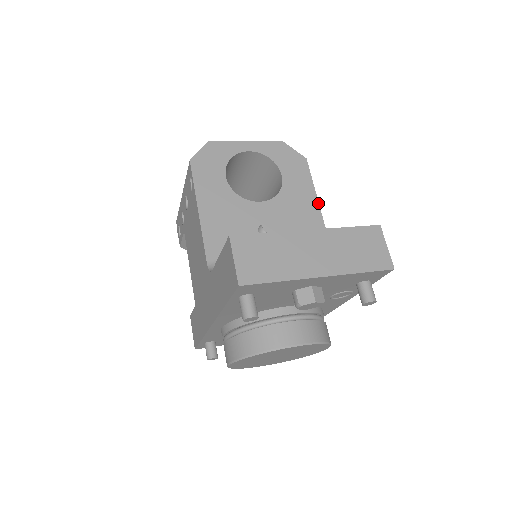
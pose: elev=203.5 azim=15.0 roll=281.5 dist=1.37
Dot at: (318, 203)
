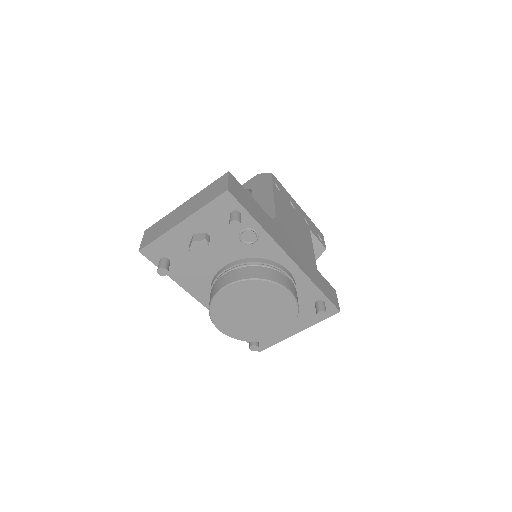
Dot at: (273, 194)
